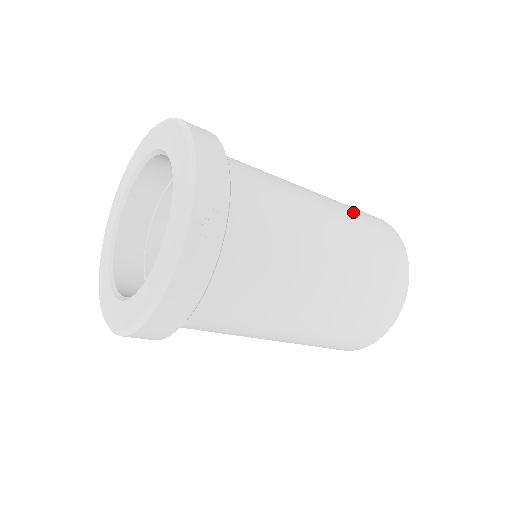
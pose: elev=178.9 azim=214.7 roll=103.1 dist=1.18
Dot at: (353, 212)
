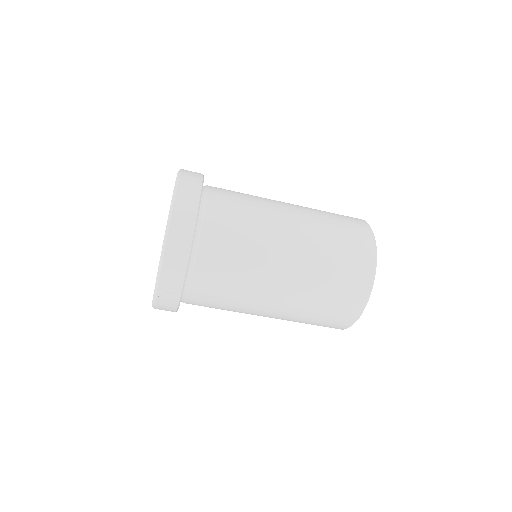
Dot at: (326, 265)
